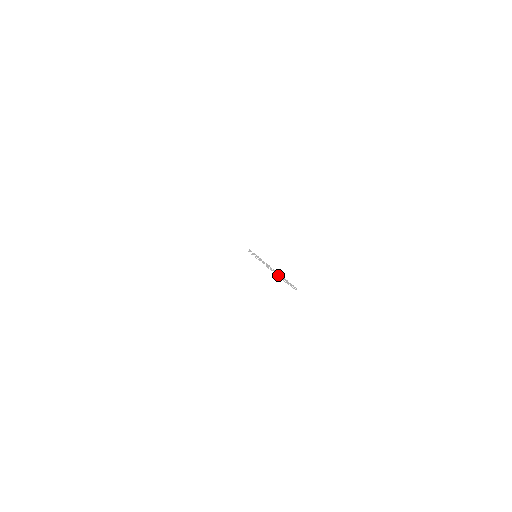
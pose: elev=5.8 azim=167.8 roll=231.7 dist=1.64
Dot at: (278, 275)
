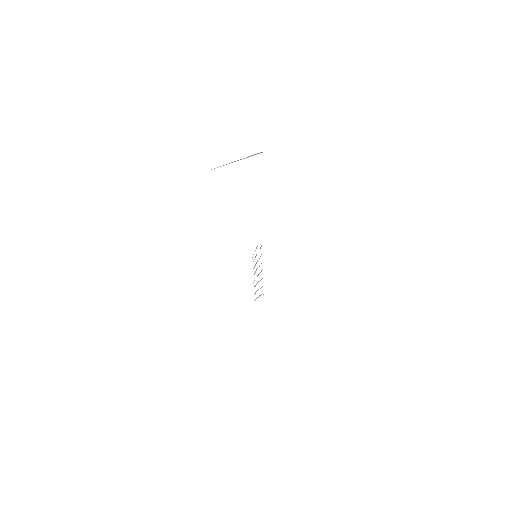
Dot at: occluded
